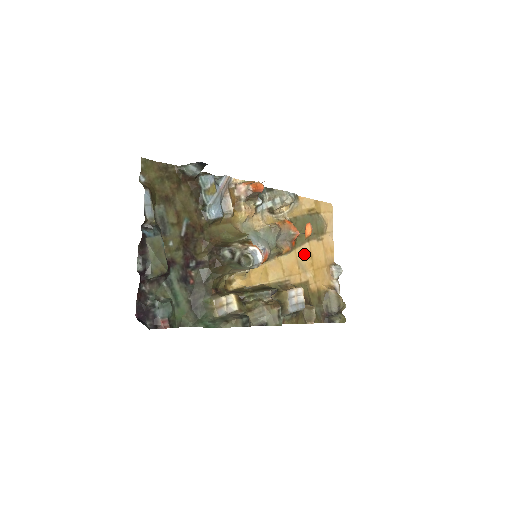
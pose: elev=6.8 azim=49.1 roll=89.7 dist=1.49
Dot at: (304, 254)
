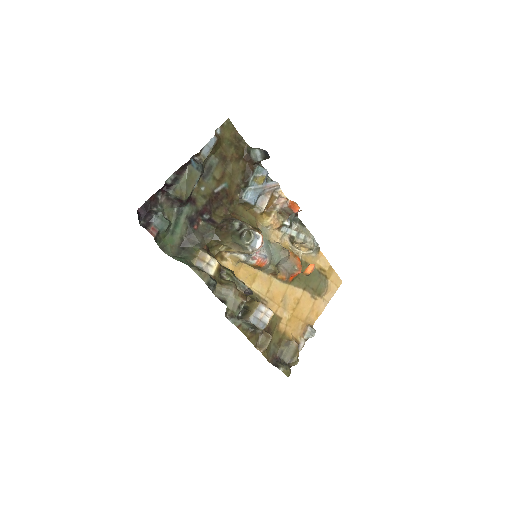
Dot at: (293, 295)
